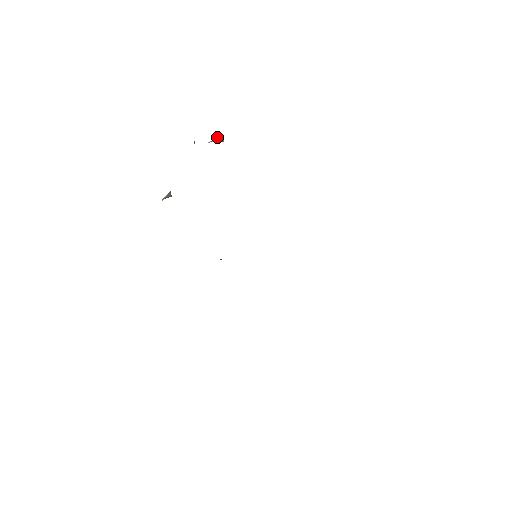
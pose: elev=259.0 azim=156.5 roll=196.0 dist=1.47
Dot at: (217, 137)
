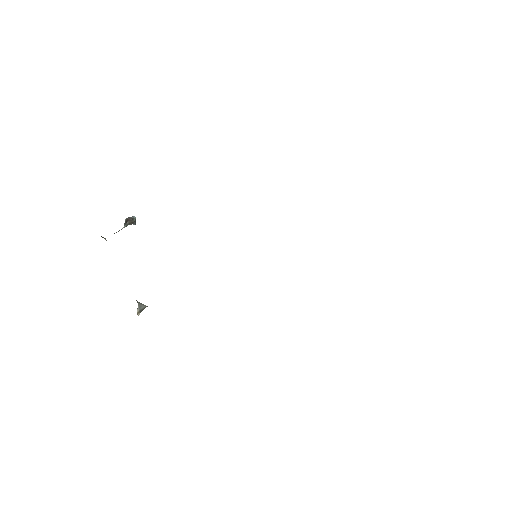
Dot at: (126, 220)
